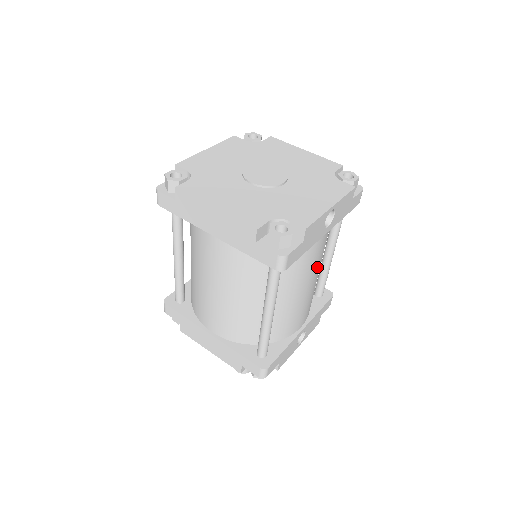
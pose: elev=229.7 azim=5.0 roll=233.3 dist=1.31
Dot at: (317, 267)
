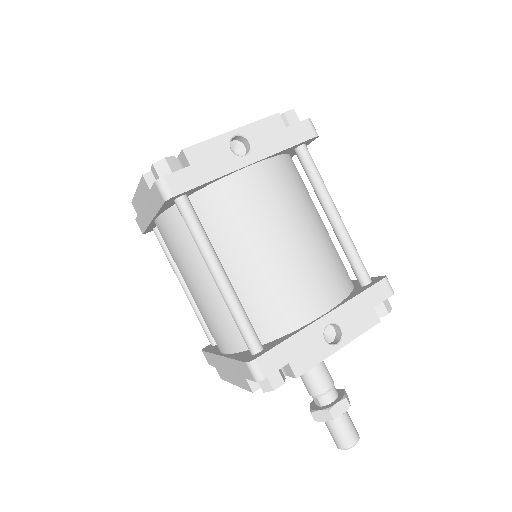
Dot at: (283, 218)
